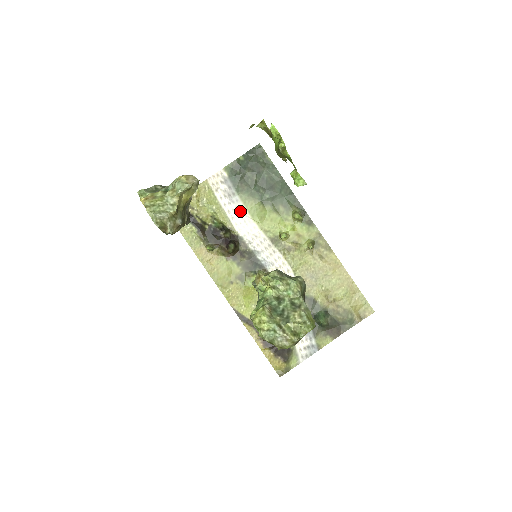
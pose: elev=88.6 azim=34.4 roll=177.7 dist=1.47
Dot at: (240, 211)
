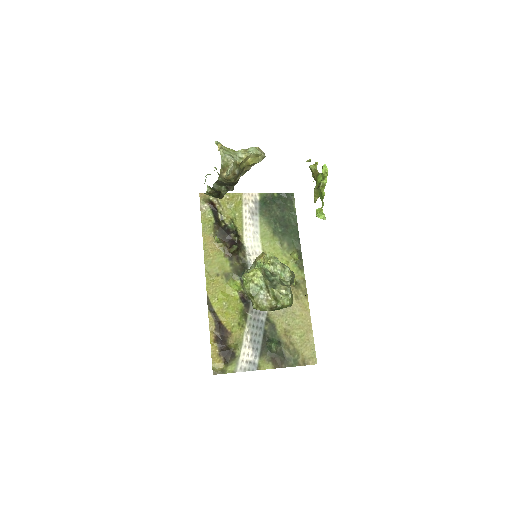
Dot at: (254, 228)
